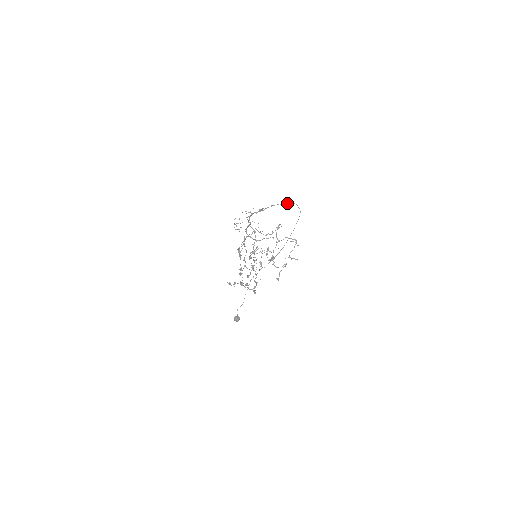
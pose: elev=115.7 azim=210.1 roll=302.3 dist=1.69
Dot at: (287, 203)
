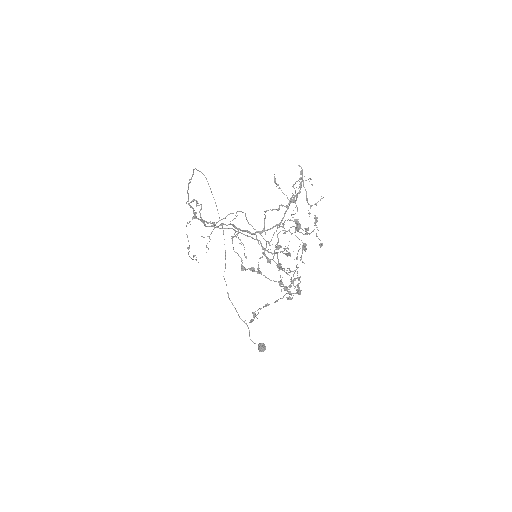
Dot at: (192, 175)
